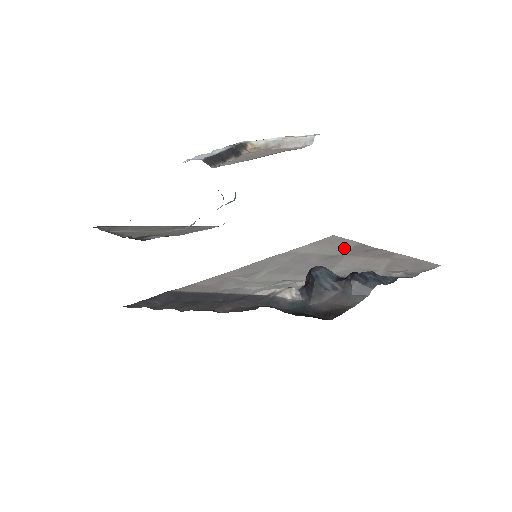
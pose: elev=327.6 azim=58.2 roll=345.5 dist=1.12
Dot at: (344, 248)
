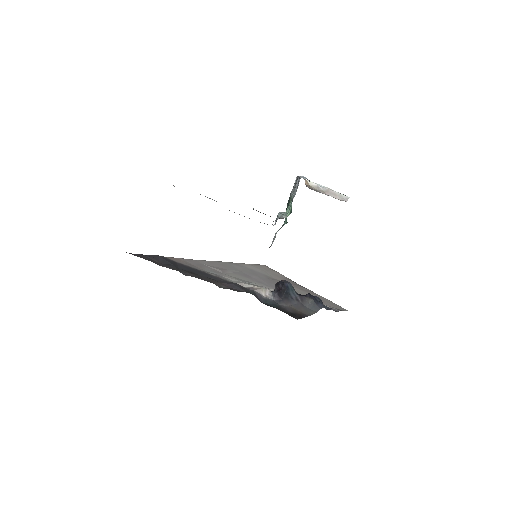
Dot at: (279, 277)
